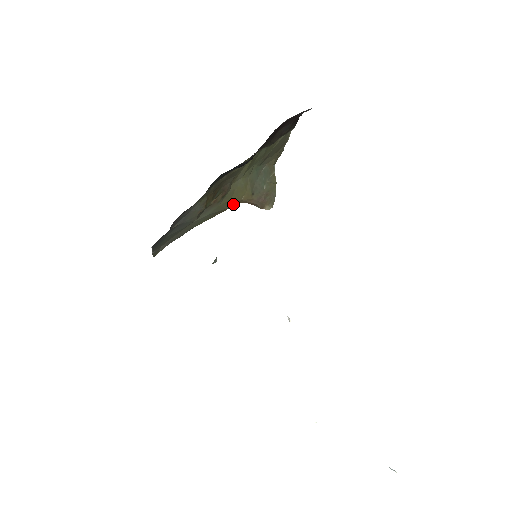
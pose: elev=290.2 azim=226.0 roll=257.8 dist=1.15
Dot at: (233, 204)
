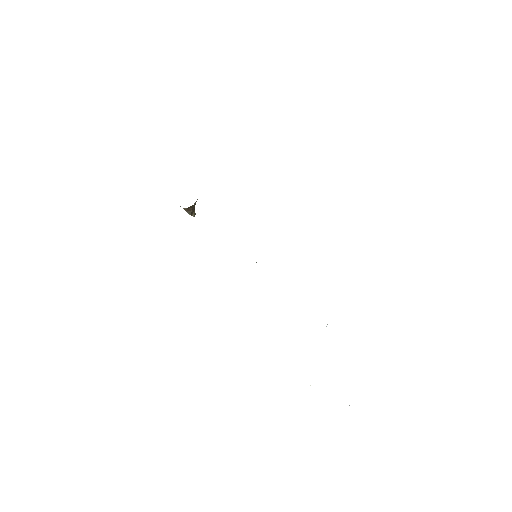
Dot at: occluded
